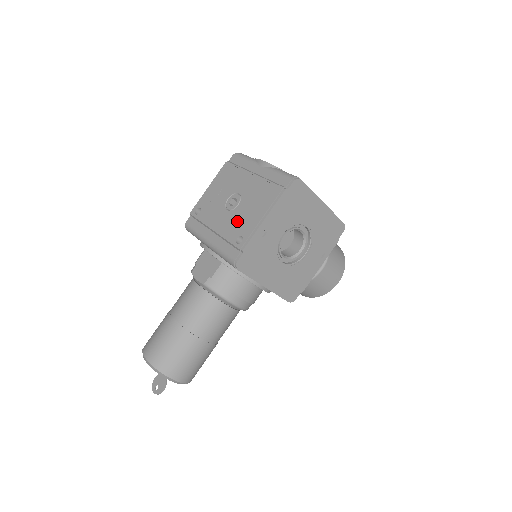
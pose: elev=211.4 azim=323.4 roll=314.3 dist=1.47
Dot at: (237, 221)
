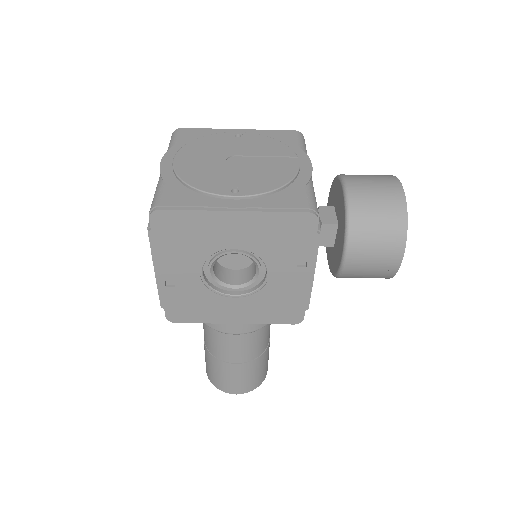
Dot at: occluded
